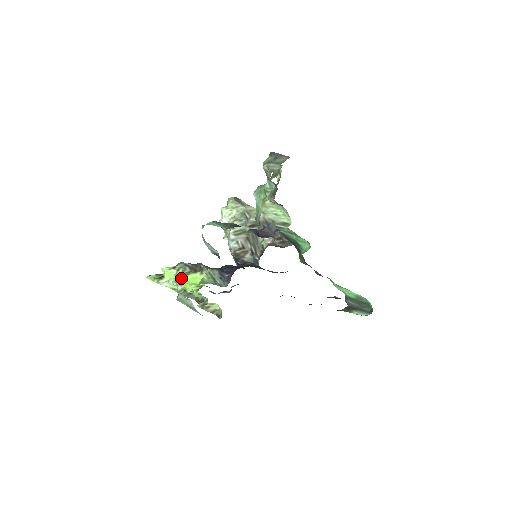
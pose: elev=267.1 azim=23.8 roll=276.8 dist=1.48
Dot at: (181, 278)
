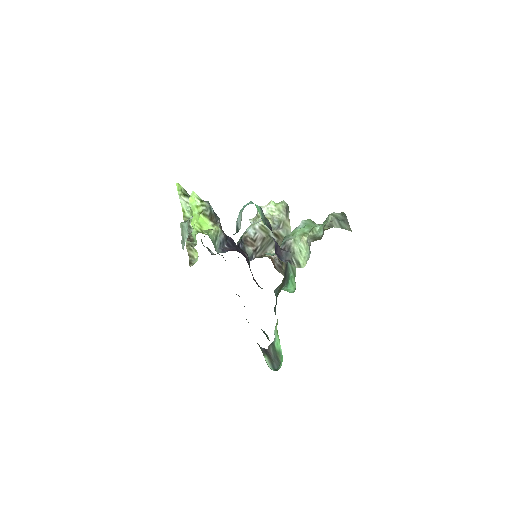
Dot at: (197, 212)
